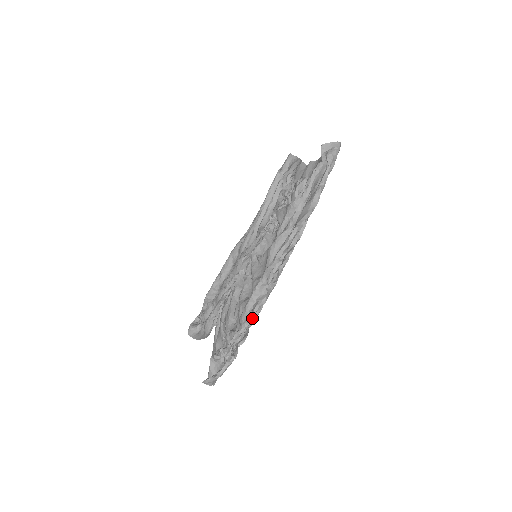
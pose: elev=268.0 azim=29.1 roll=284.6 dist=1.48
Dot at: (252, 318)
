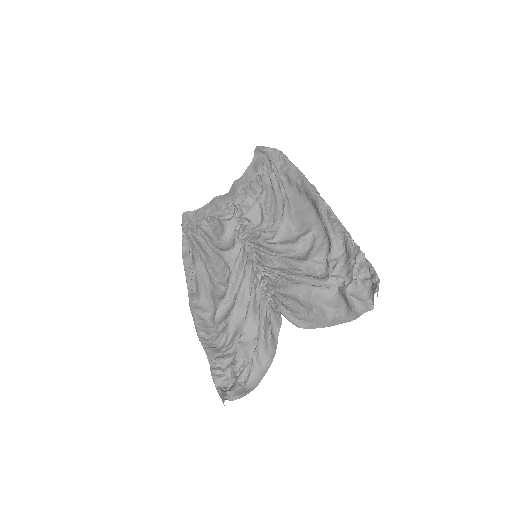
Dot at: (347, 233)
